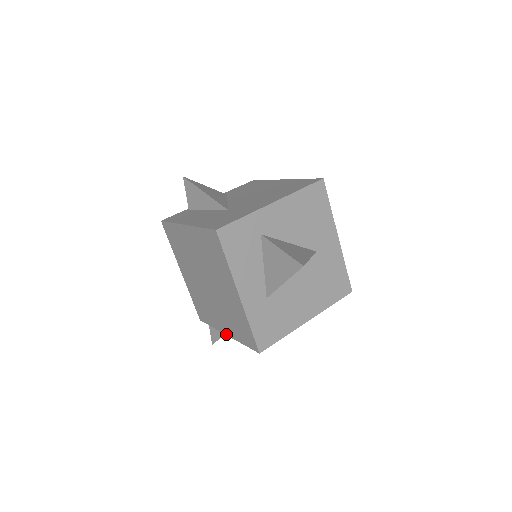
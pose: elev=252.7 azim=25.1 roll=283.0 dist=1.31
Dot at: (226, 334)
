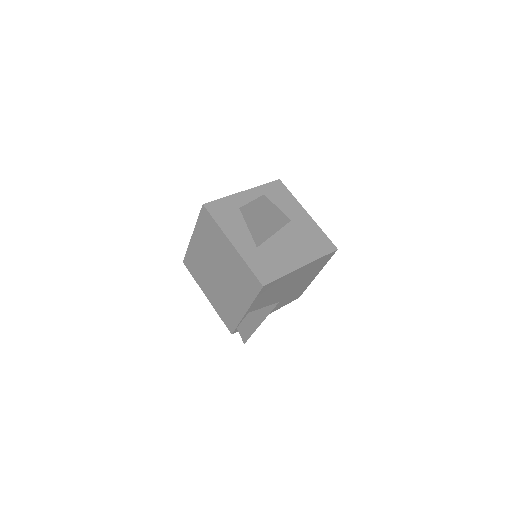
Dot at: (245, 312)
